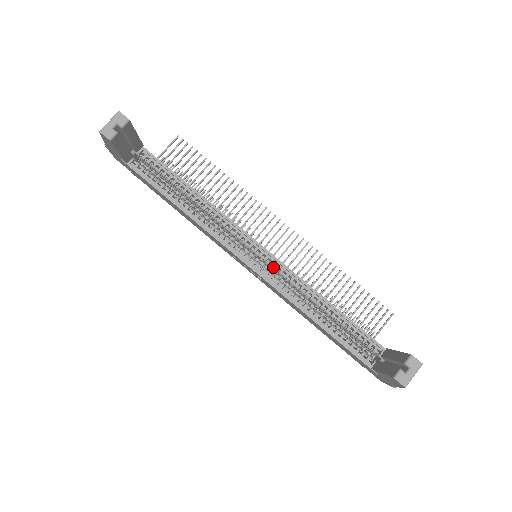
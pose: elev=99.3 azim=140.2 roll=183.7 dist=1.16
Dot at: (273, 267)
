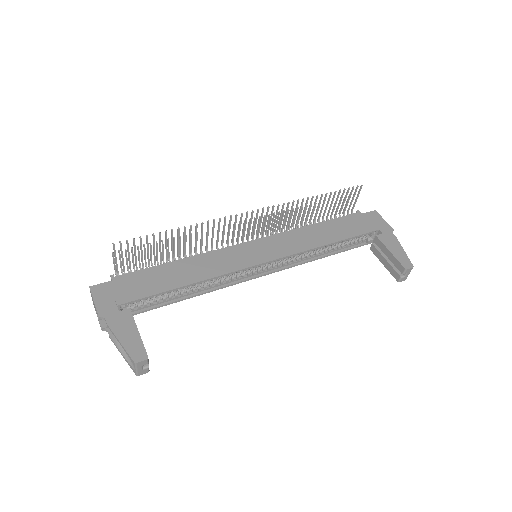
Dot at: (278, 260)
